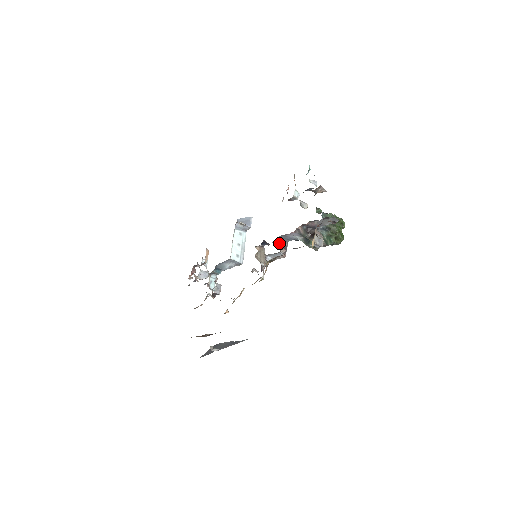
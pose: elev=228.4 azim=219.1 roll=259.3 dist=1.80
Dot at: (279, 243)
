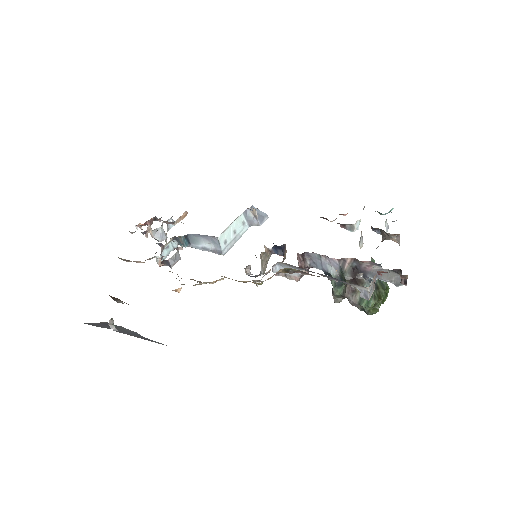
Dot at: (303, 260)
